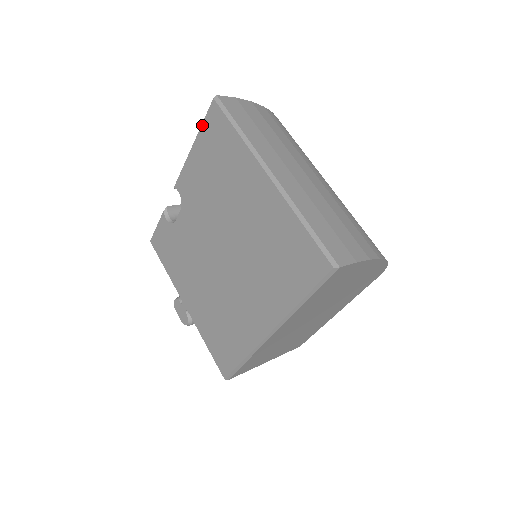
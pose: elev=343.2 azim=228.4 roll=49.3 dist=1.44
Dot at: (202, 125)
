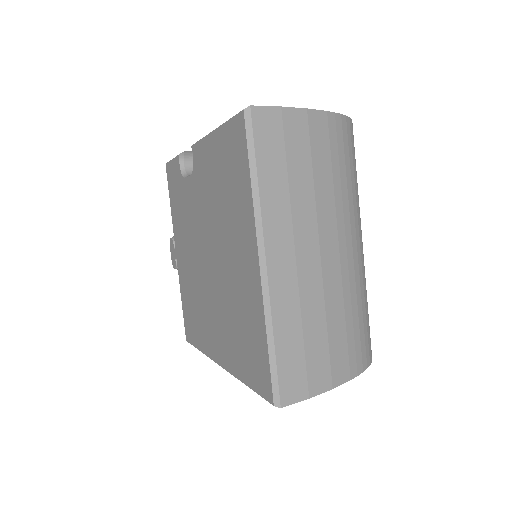
Dot at: (226, 123)
